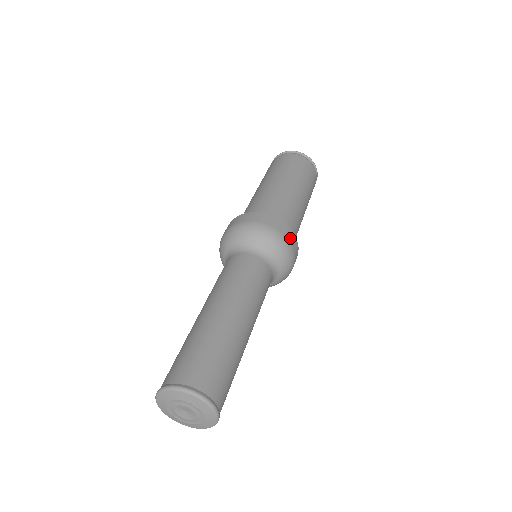
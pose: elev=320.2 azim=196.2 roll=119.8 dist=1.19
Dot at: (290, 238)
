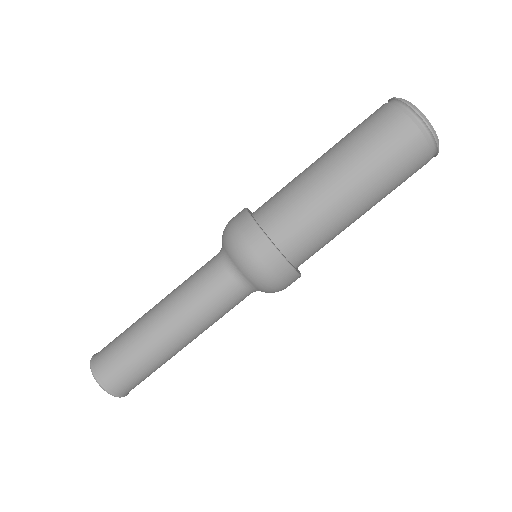
Dot at: (263, 253)
